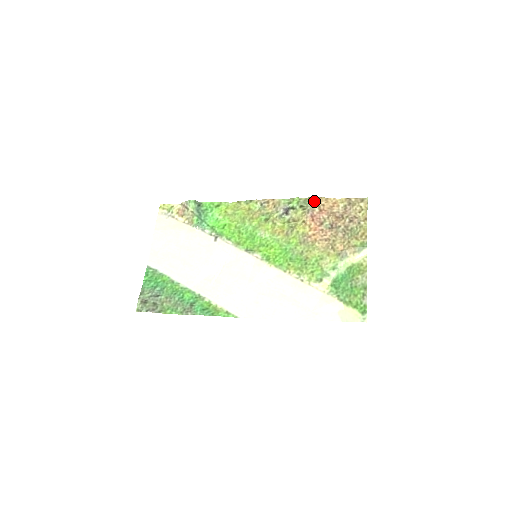
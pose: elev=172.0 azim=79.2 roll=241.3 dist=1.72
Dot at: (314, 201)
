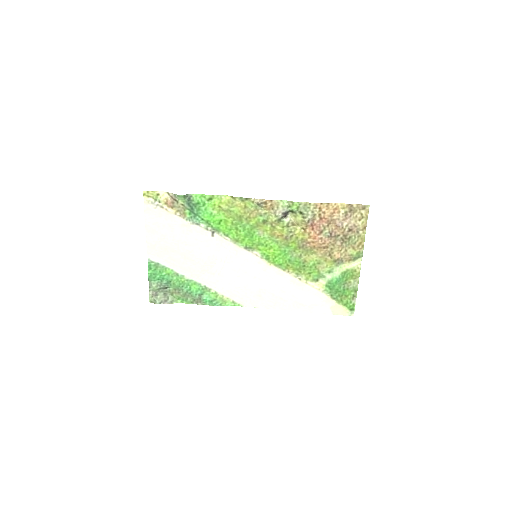
Dot at: (315, 209)
